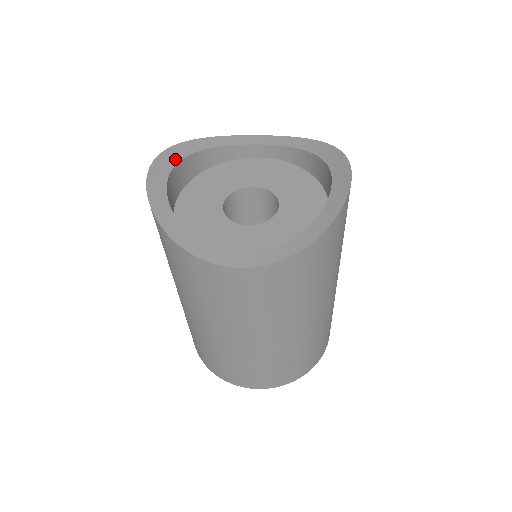
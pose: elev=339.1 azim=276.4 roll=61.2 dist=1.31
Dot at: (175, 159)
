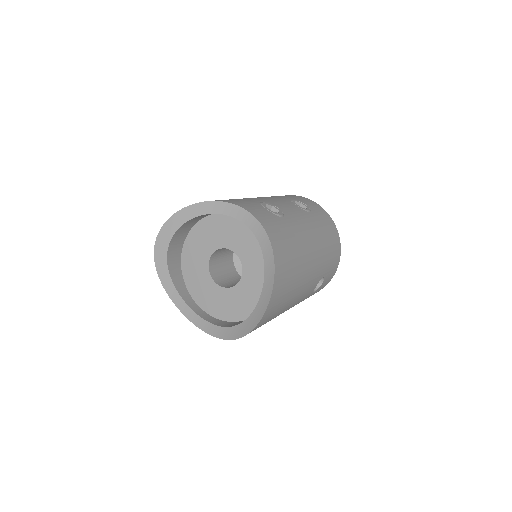
Dot at: (178, 224)
